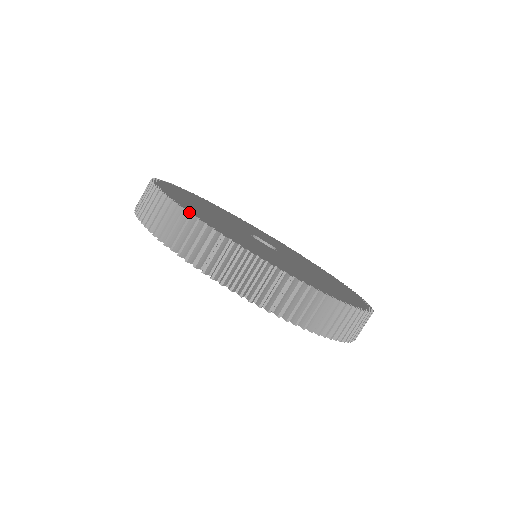
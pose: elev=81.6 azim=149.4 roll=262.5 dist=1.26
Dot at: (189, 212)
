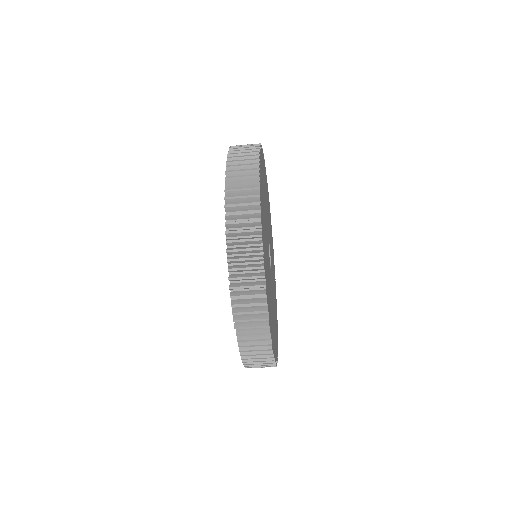
Dot at: (275, 362)
